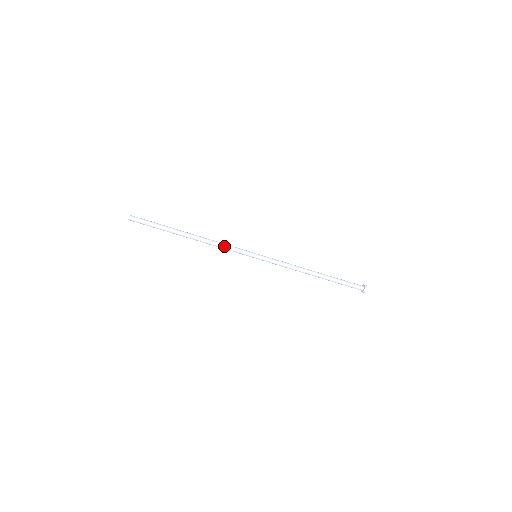
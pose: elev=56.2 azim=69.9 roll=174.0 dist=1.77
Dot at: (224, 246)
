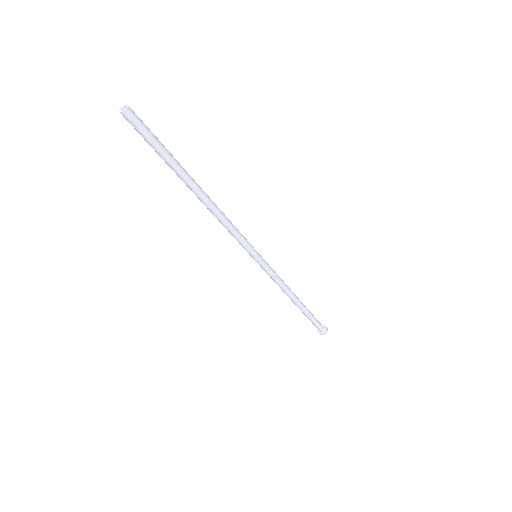
Dot at: (229, 230)
